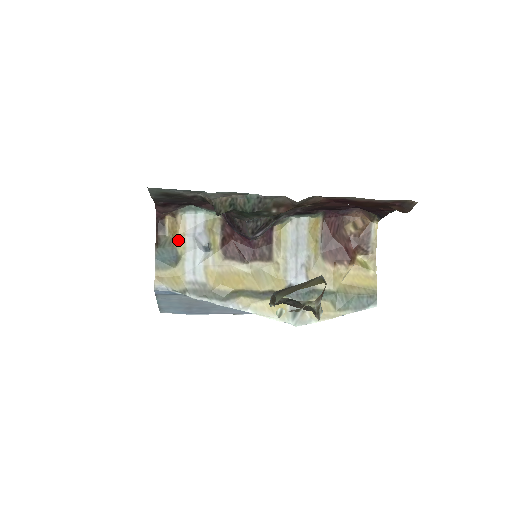
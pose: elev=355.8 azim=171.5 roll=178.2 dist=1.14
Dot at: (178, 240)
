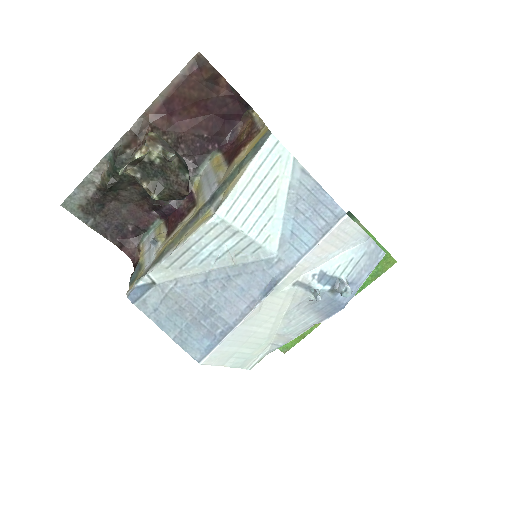
Dot at: (140, 257)
